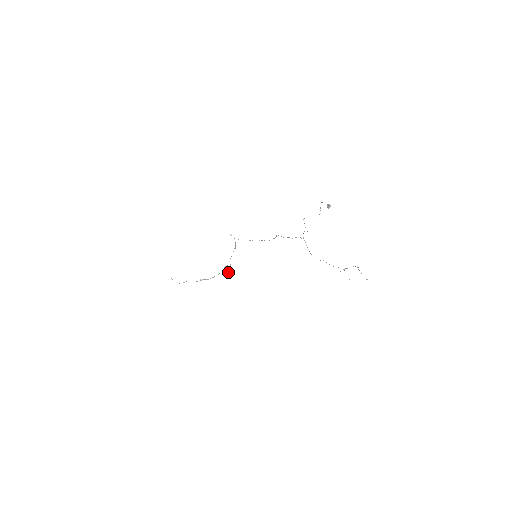
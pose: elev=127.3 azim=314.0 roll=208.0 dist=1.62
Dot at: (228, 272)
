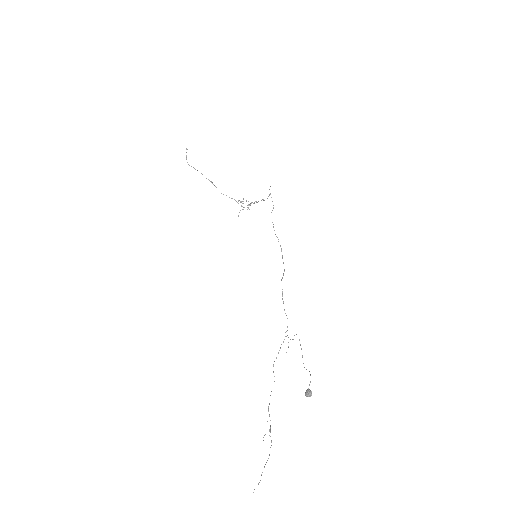
Dot at: (240, 210)
